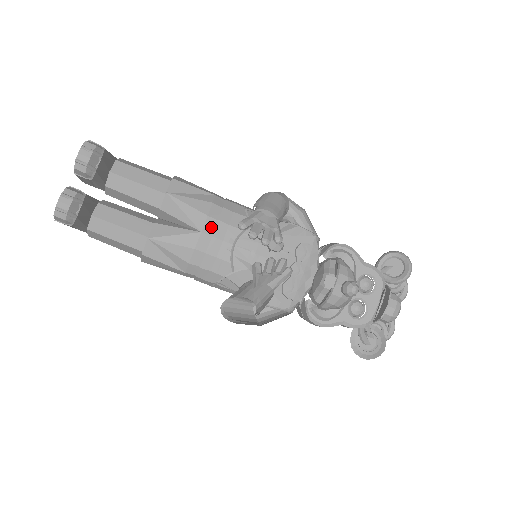
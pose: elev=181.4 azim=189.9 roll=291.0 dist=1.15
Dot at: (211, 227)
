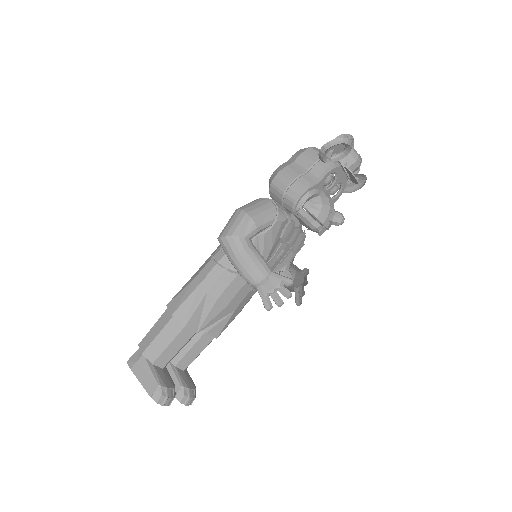
Dot at: (235, 303)
